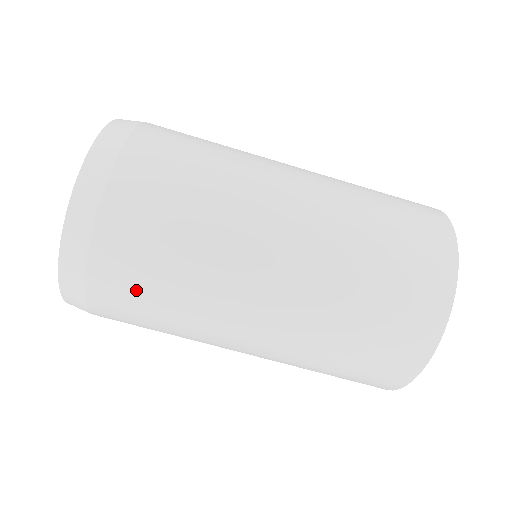
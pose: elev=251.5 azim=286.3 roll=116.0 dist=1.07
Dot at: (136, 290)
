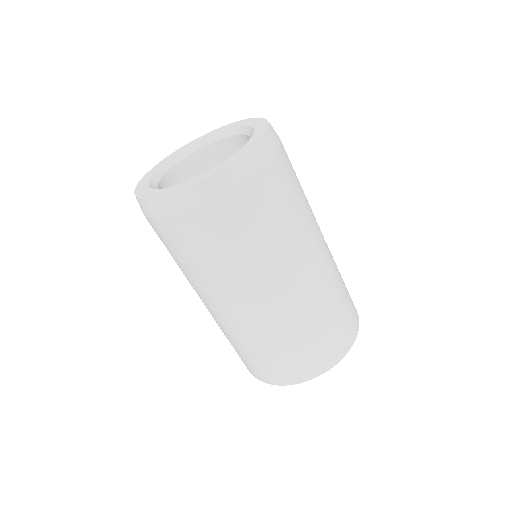
Dot at: (185, 247)
